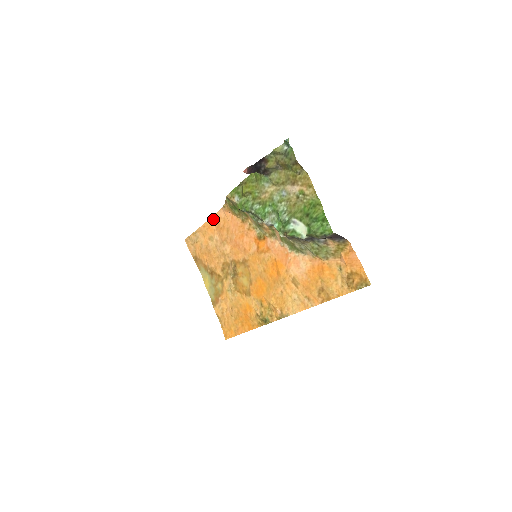
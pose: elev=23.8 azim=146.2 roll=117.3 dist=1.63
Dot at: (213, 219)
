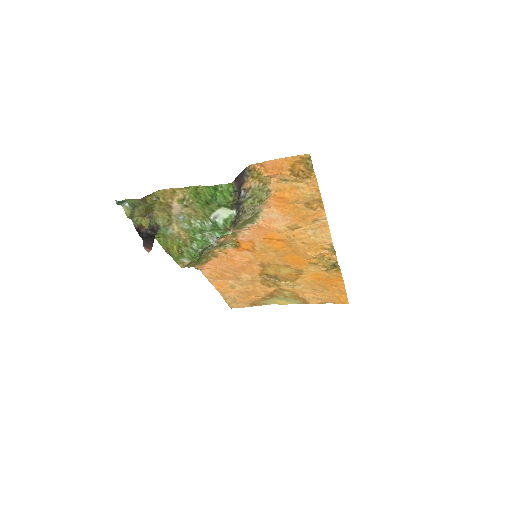
Dot at: (211, 280)
